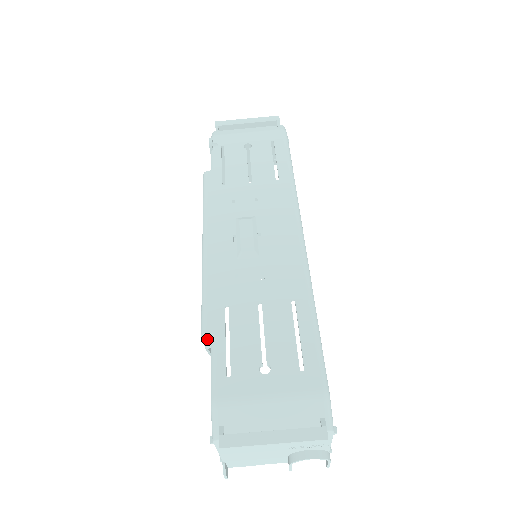
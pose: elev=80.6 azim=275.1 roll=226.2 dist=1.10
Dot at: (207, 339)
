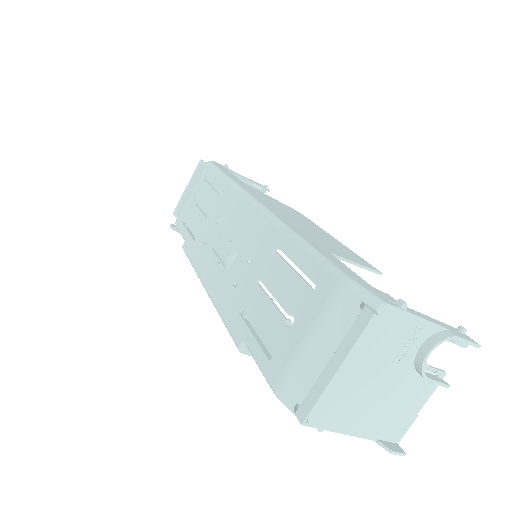
Dot at: occluded
